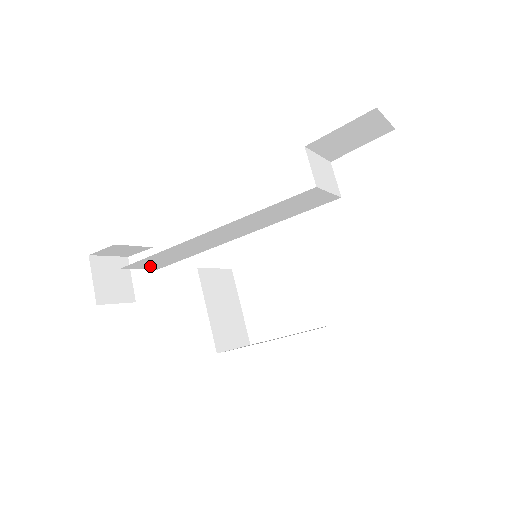
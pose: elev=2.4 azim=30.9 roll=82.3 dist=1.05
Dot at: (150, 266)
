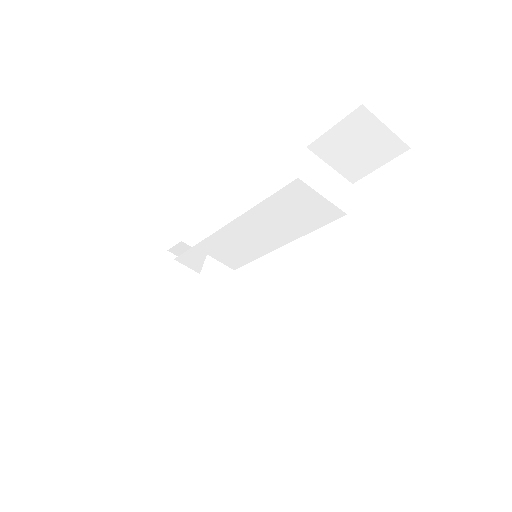
Dot at: occluded
